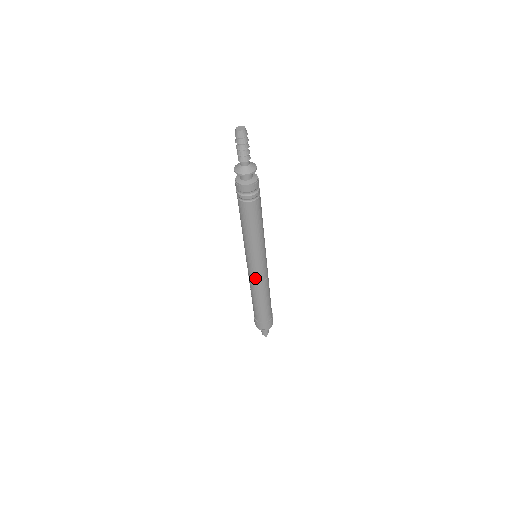
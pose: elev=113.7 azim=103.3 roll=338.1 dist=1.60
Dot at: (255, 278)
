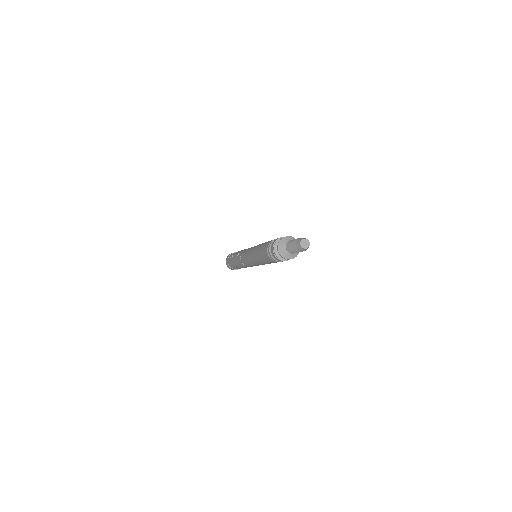
Dot at: (244, 263)
